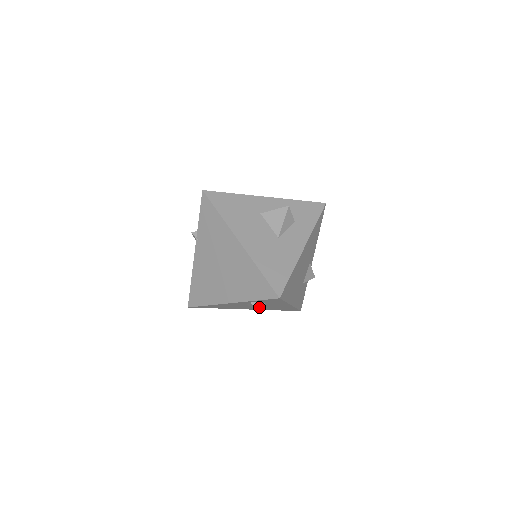
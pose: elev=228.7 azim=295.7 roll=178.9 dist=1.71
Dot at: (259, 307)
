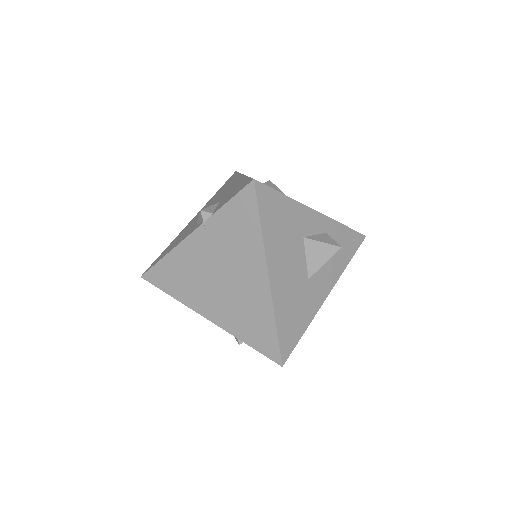
Dot at: occluded
